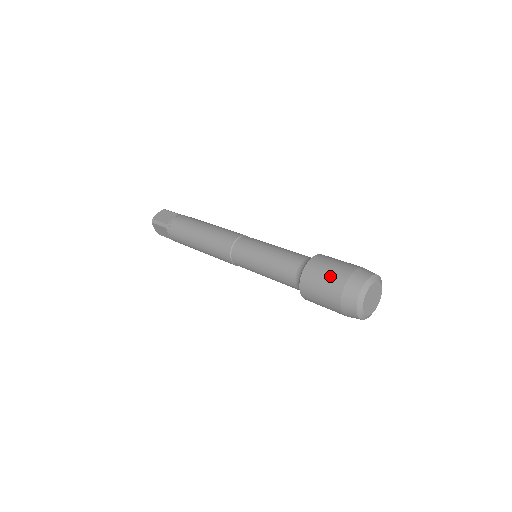
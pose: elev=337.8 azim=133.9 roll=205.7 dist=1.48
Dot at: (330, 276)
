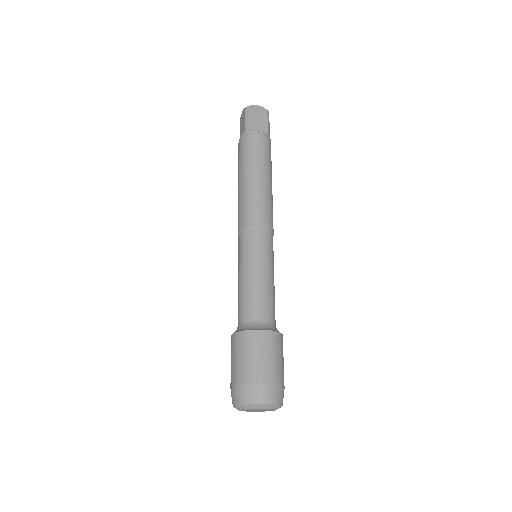
Dot at: (257, 364)
